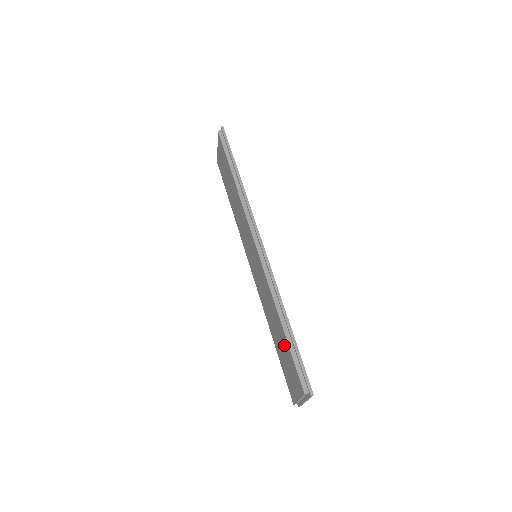
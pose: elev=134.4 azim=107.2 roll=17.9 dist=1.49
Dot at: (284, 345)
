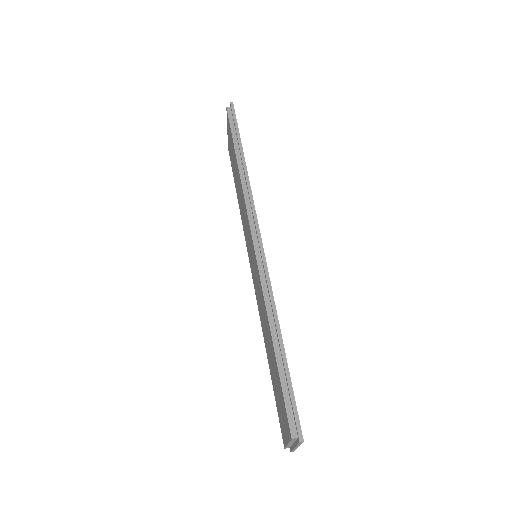
Dot at: (275, 370)
